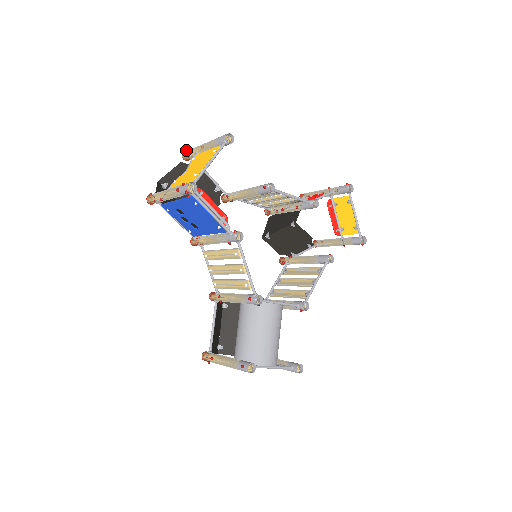
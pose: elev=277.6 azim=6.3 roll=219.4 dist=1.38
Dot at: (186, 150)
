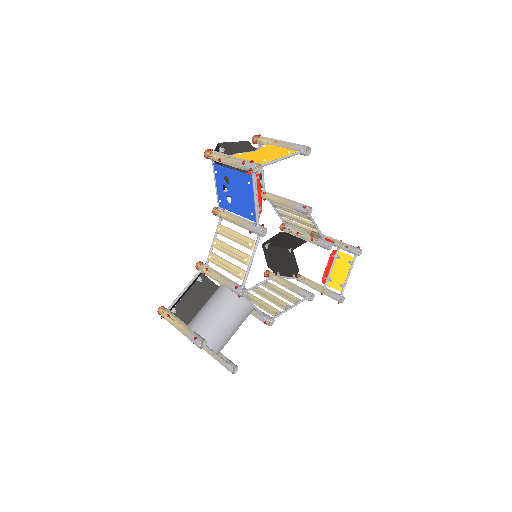
Dot at: (260, 135)
